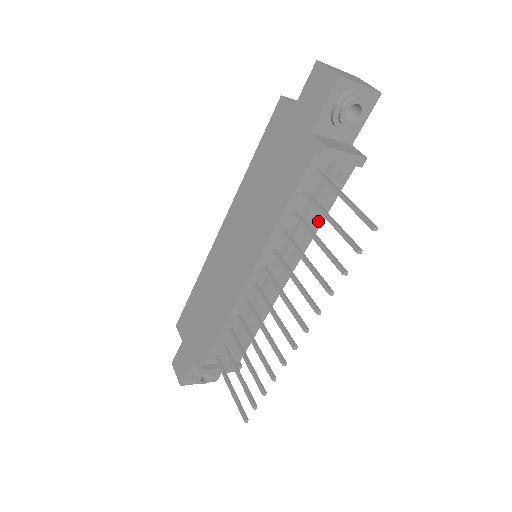
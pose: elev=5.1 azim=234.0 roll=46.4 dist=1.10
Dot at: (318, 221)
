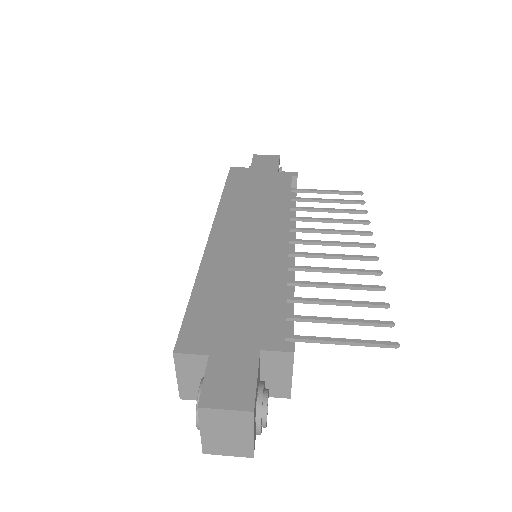
Dot at: occluded
